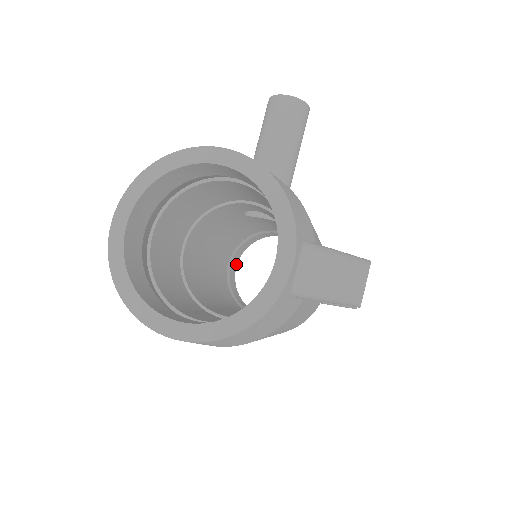
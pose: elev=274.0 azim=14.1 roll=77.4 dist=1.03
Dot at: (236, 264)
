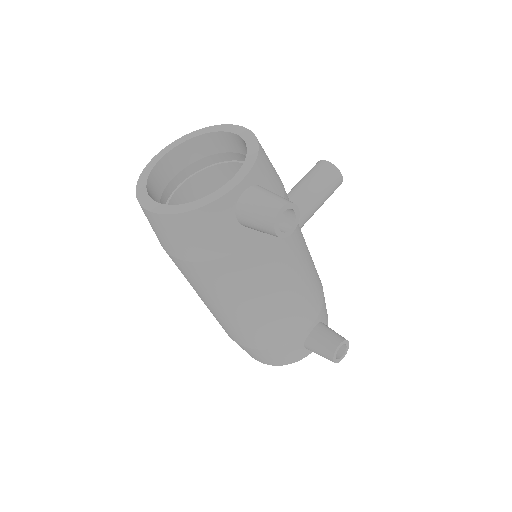
Dot at: occluded
